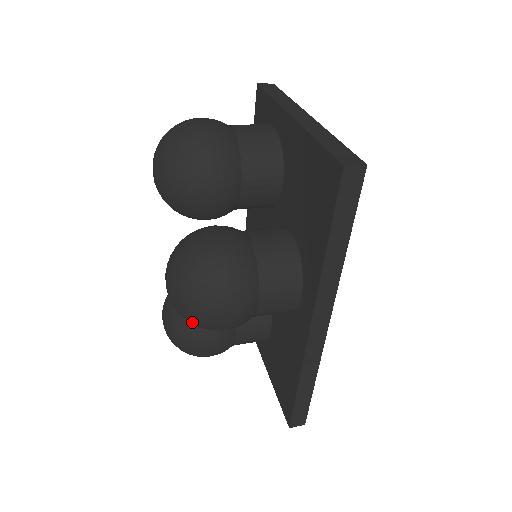
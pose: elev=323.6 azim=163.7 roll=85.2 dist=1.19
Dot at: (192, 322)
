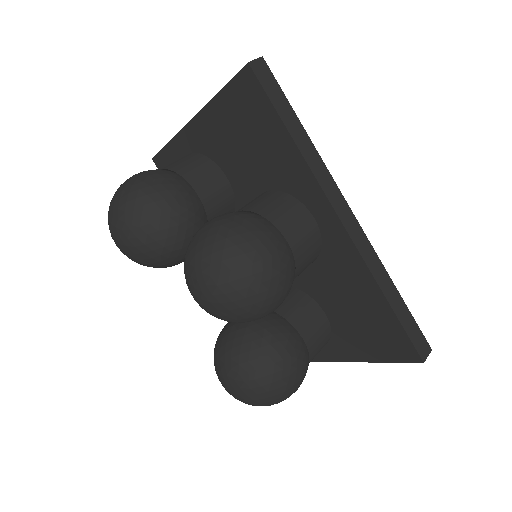
Dot at: (250, 304)
